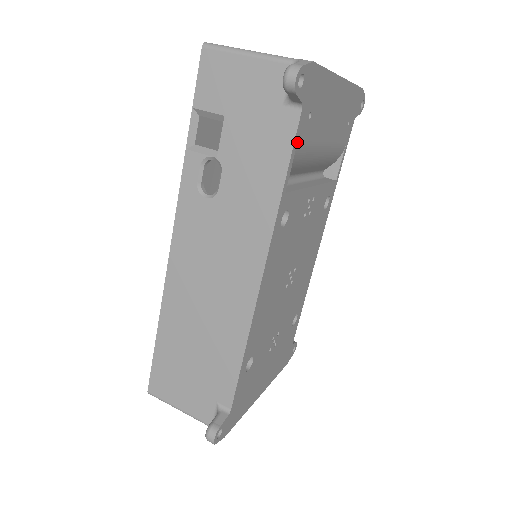
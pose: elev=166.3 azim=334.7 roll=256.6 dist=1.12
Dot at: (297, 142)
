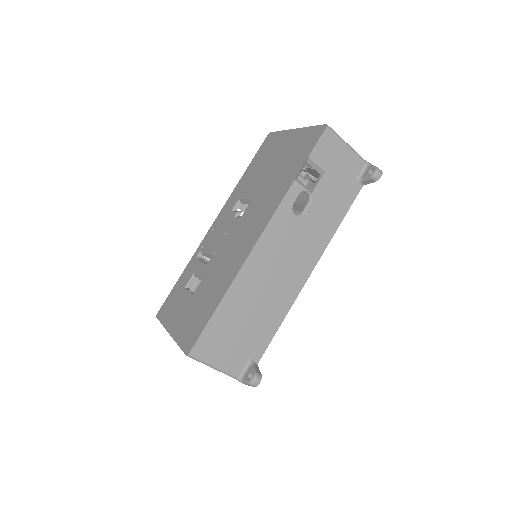
Dot at: (350, 202)
